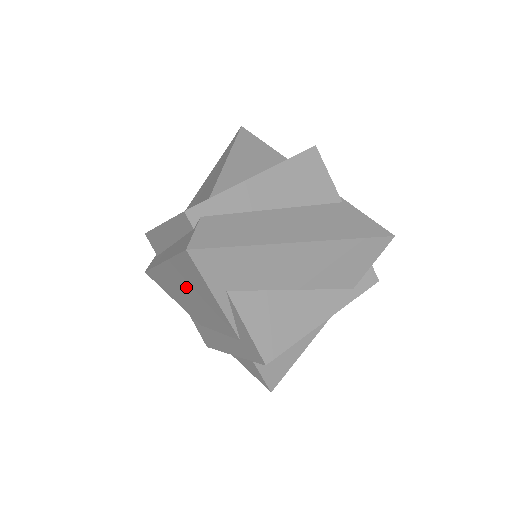
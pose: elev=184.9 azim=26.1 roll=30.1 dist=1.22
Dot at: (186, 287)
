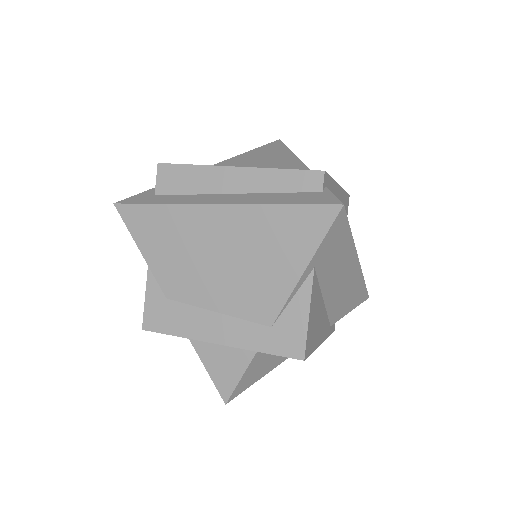
Dot at: (238, 244)
